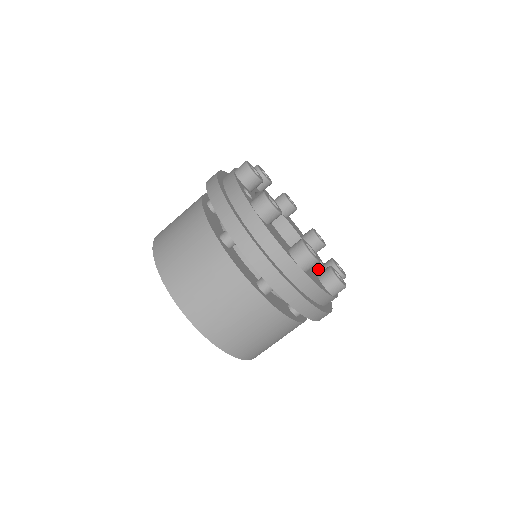
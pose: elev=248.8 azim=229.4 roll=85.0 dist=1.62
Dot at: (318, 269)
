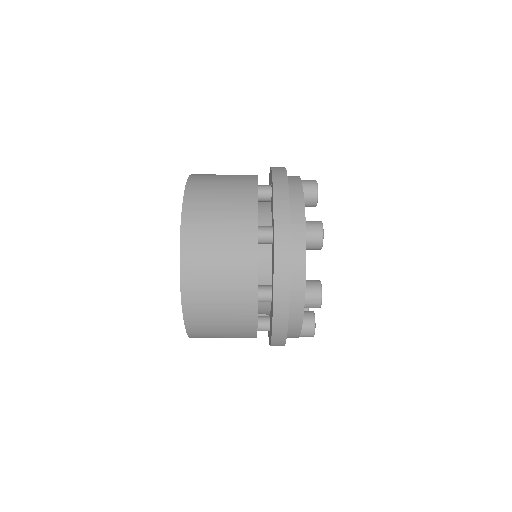
Dot at: occluded
